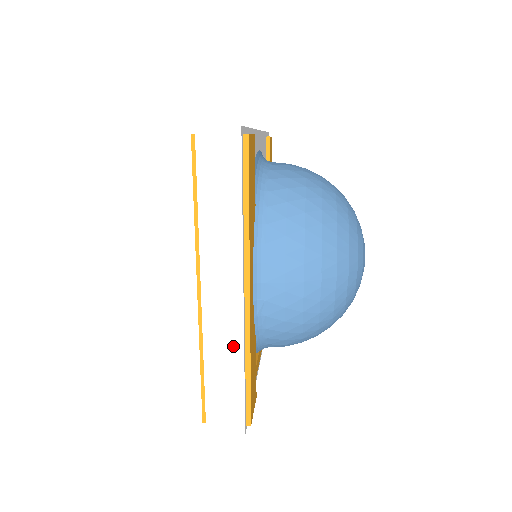
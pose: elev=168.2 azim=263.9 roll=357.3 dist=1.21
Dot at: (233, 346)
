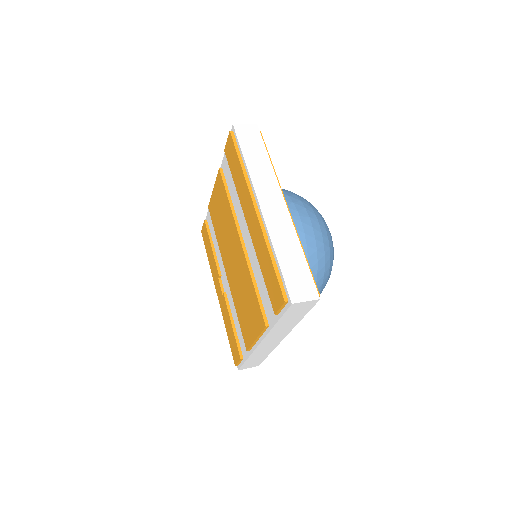
Dot at: (290, 235)
